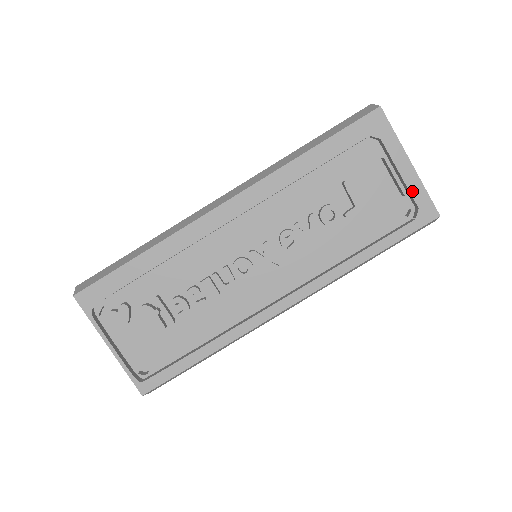
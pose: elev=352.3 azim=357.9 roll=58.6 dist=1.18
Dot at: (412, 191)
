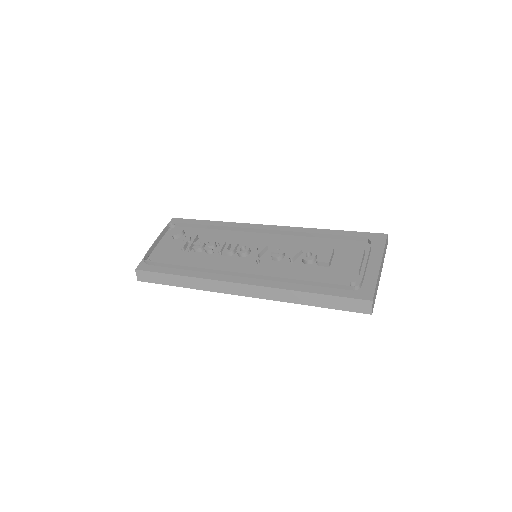
Dot at: (367, 278)
